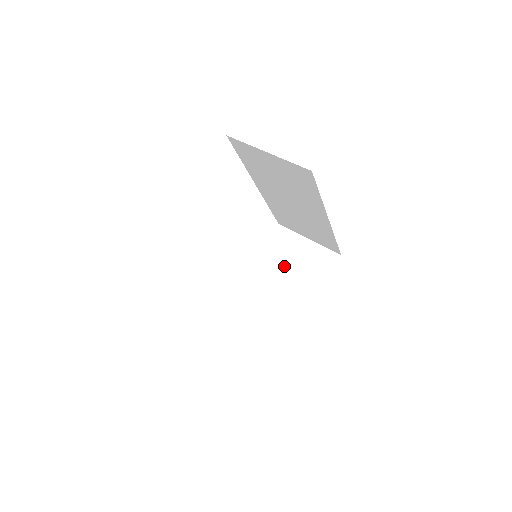
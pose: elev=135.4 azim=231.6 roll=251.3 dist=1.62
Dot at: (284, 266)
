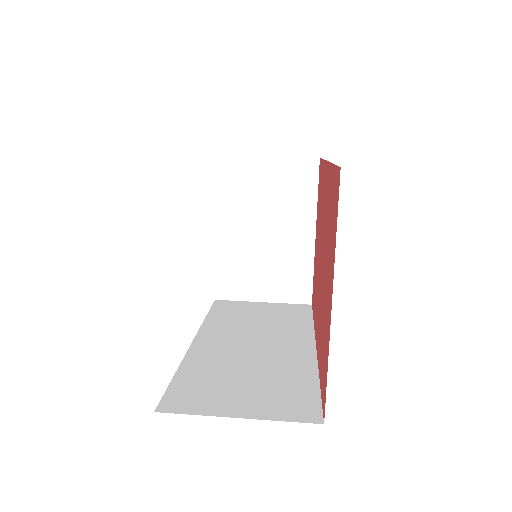
Dot at: (257, 207)
